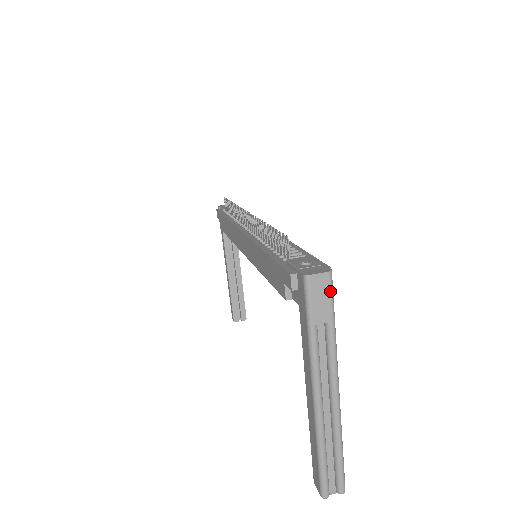
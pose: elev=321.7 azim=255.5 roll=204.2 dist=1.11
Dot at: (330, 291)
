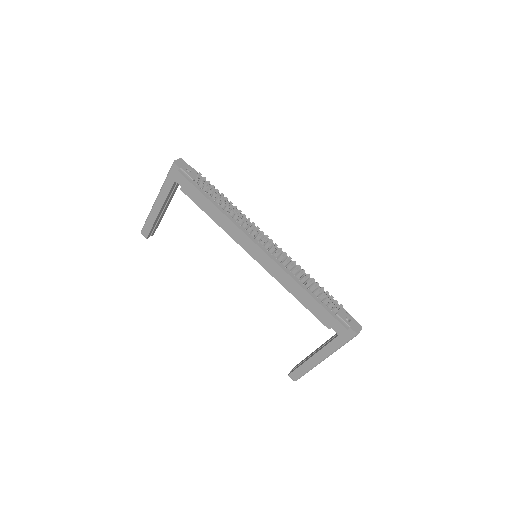
Dot at: occluded
